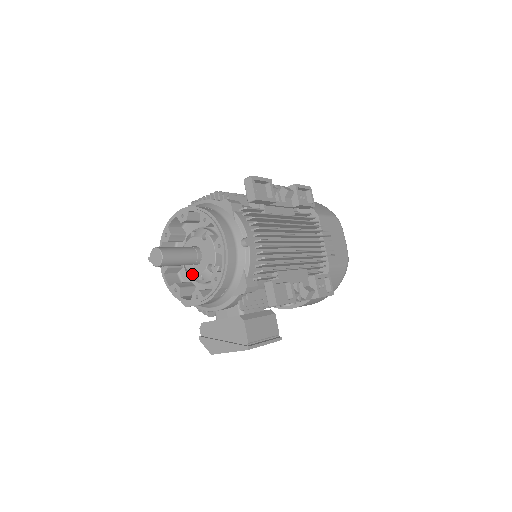
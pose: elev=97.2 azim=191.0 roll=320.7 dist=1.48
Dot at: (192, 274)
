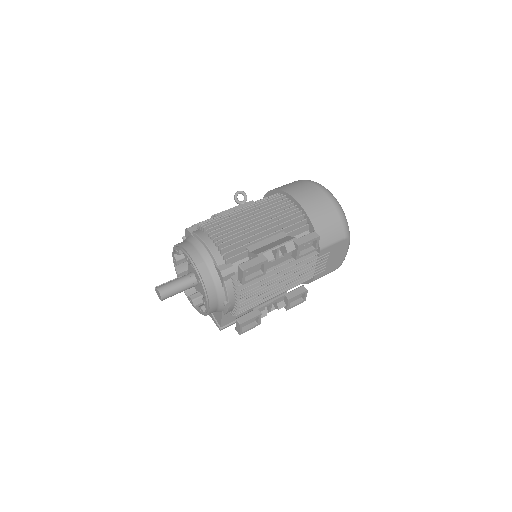
Dot at: occluded
